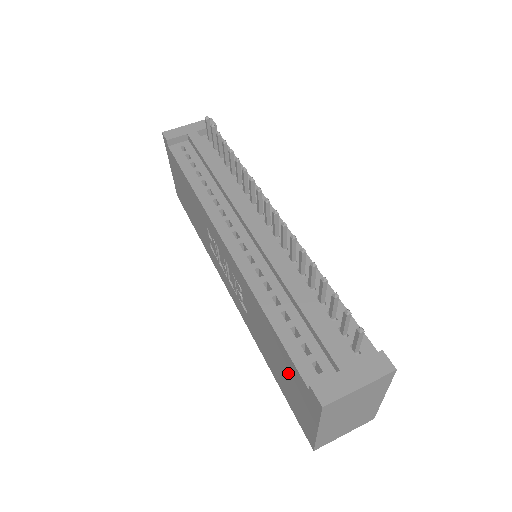
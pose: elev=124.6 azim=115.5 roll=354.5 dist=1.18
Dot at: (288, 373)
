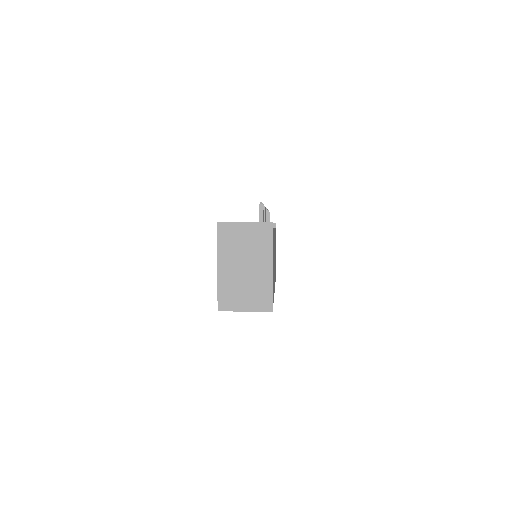
Dot at: occluded
